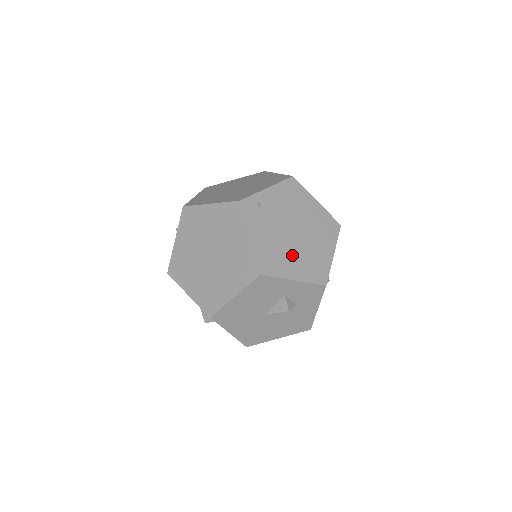
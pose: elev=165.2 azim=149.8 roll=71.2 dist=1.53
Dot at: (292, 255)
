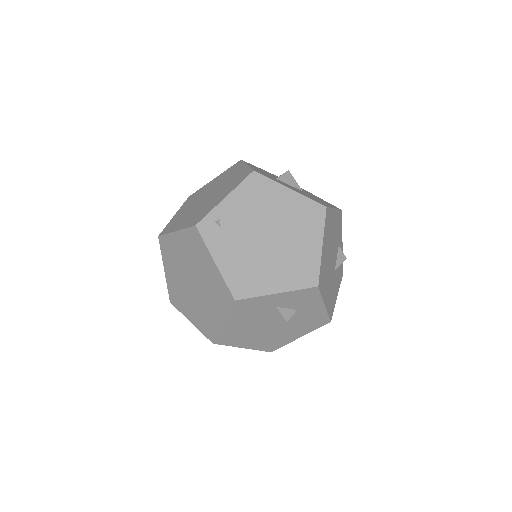
Dot at: (269, 265)
